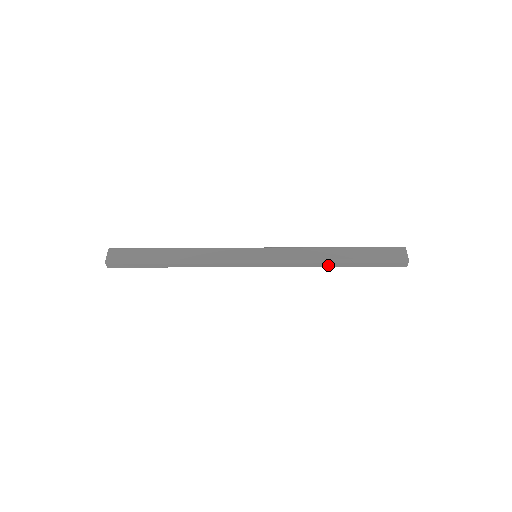
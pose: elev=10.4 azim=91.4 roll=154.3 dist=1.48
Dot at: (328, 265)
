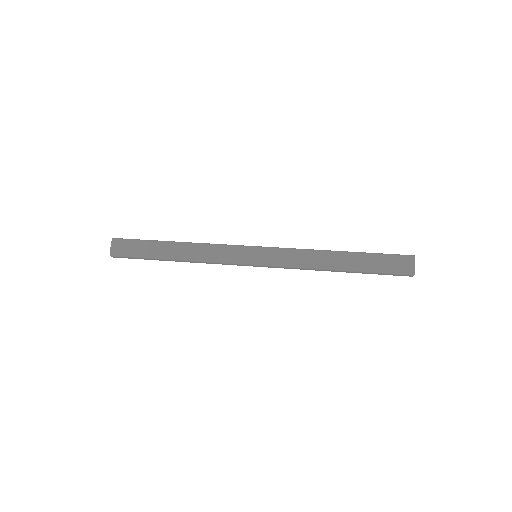
Dot at: occluded
